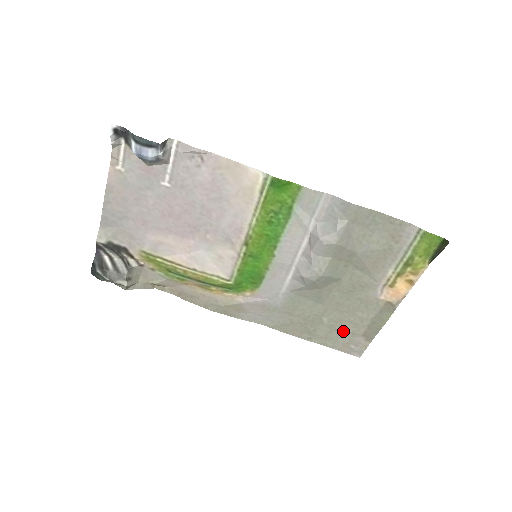
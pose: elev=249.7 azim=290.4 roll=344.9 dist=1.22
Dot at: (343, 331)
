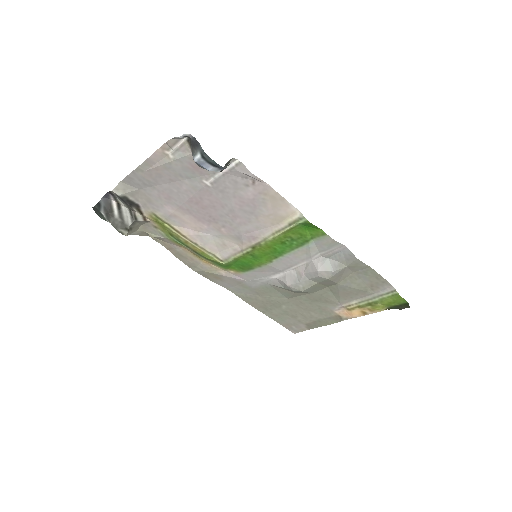
Dot at: (293, 317)
